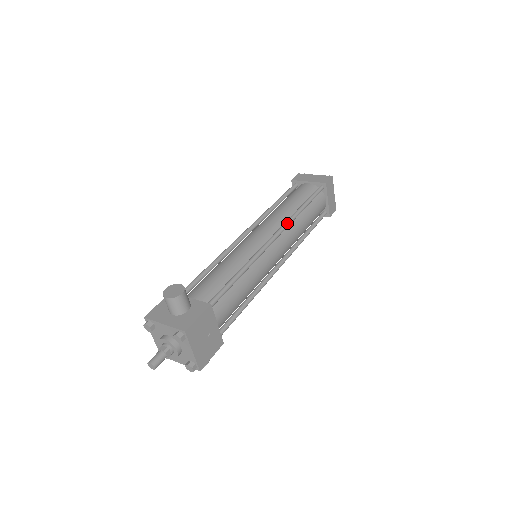
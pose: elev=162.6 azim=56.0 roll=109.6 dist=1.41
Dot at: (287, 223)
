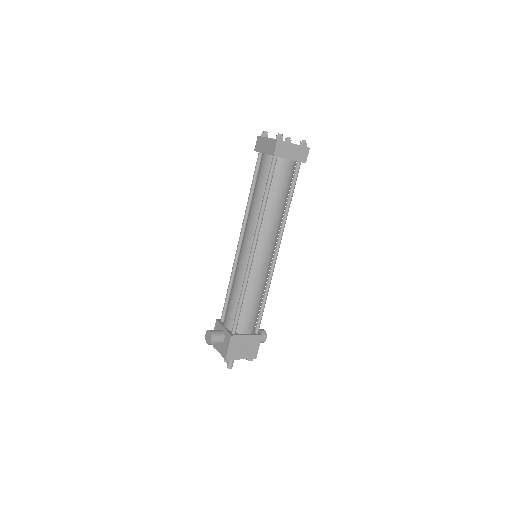
Dot at: (257, 229)
